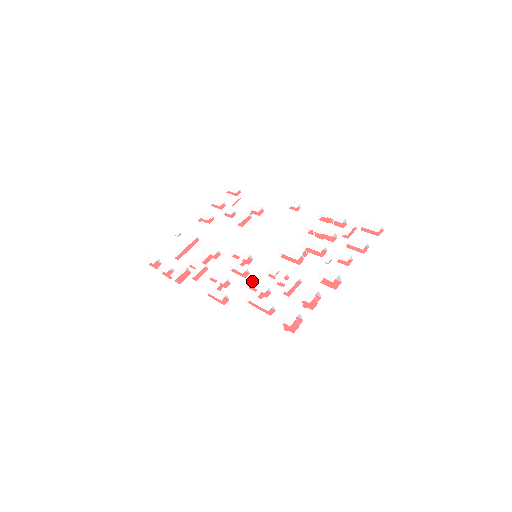
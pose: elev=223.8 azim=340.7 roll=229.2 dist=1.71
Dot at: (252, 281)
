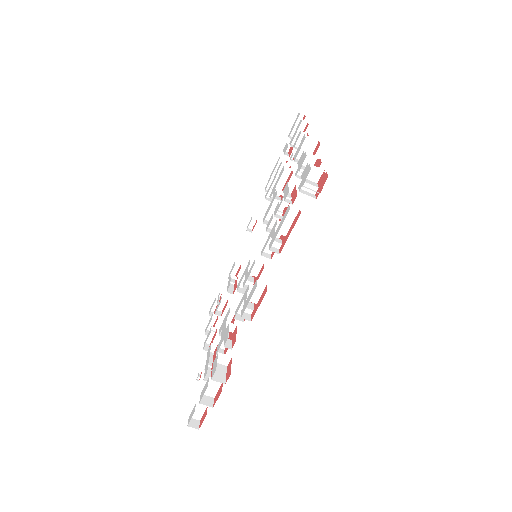
Dot at: (263, 247)
